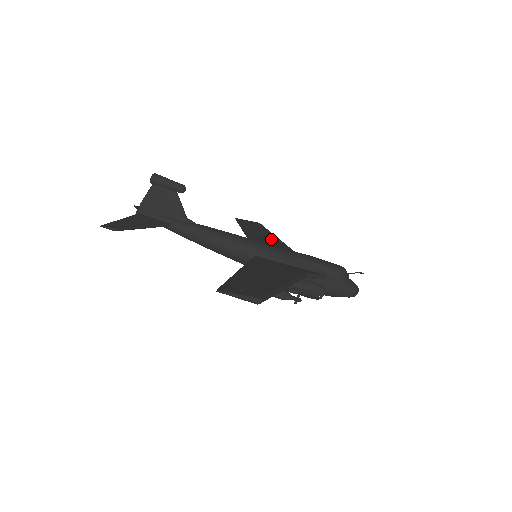
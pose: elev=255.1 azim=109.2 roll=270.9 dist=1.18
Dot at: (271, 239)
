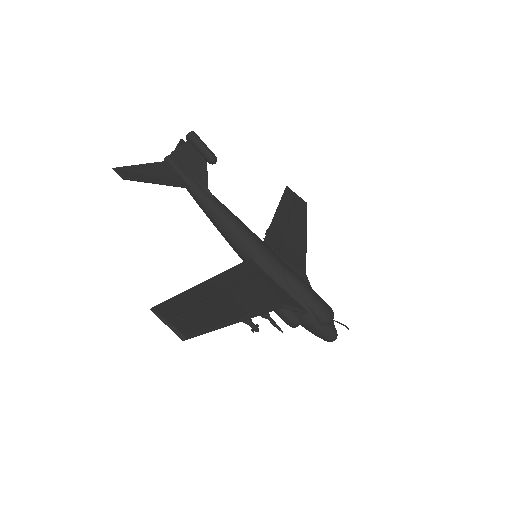
Dot at: (296, 235)
